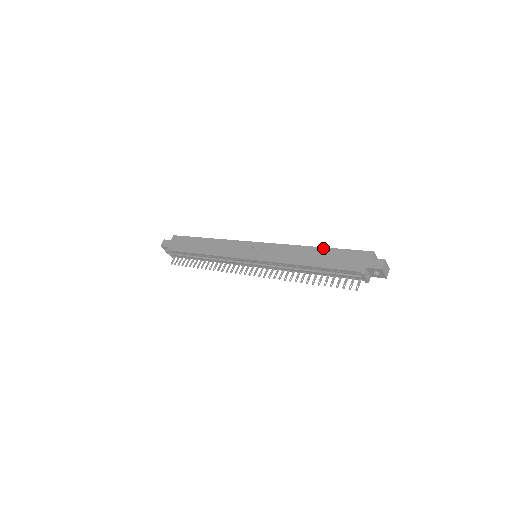
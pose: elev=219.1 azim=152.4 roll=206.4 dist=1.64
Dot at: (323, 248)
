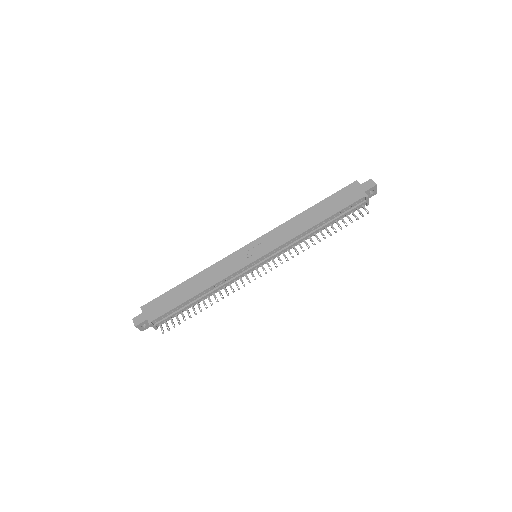
Dot at: (315, 205)
